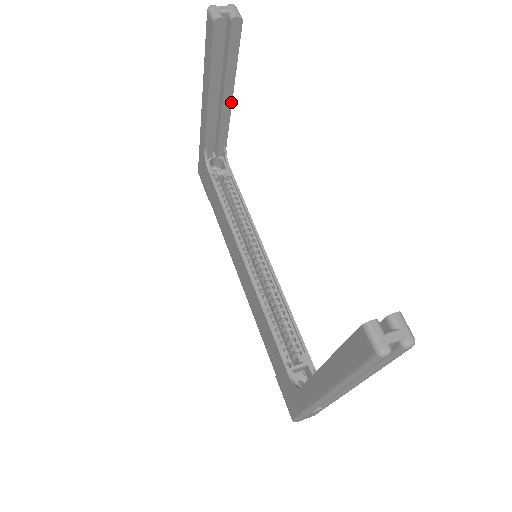
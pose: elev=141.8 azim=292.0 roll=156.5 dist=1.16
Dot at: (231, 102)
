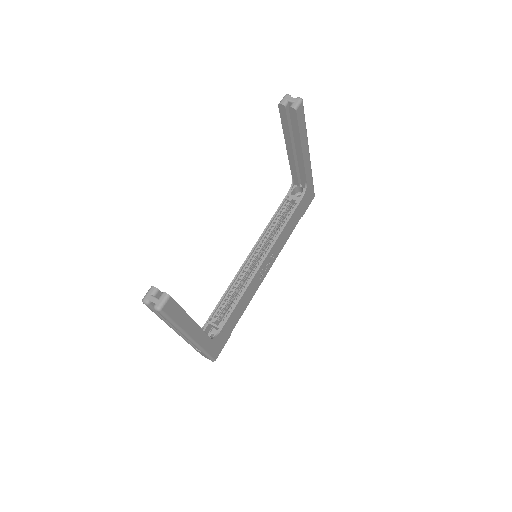
Dot at: (302, 156)
